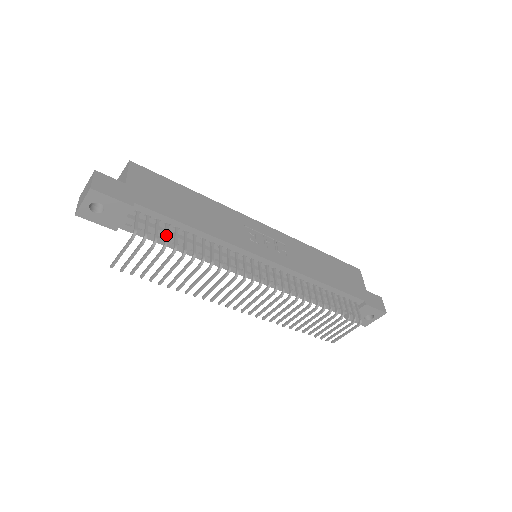
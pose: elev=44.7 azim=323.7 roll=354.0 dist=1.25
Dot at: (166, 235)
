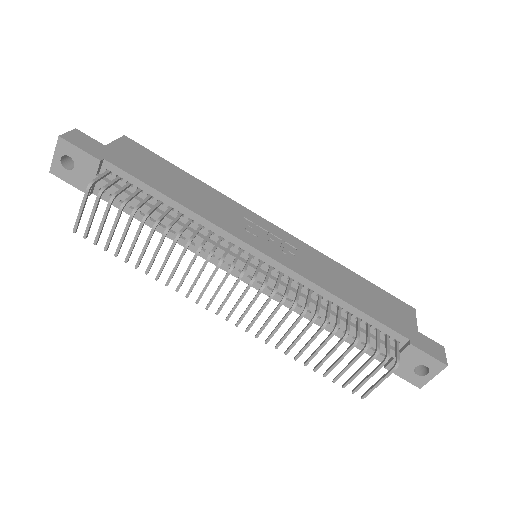
Dot at: (131, 196)
